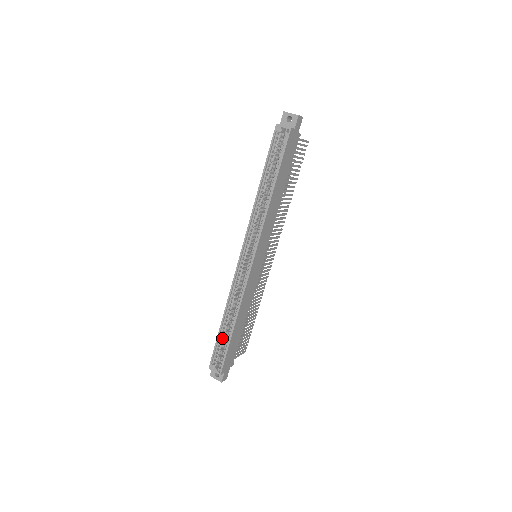
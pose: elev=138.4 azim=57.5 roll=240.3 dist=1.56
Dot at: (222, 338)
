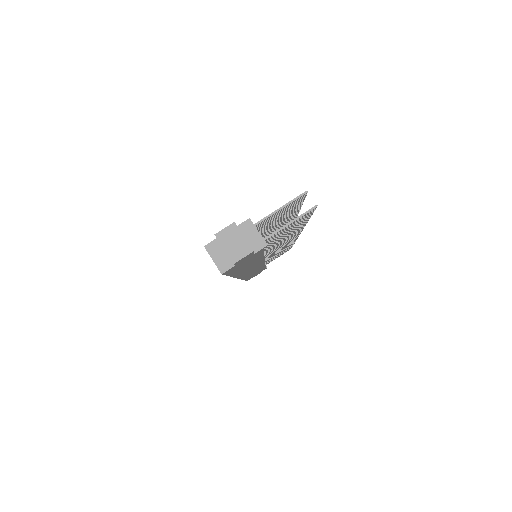
Dot at: occluded
